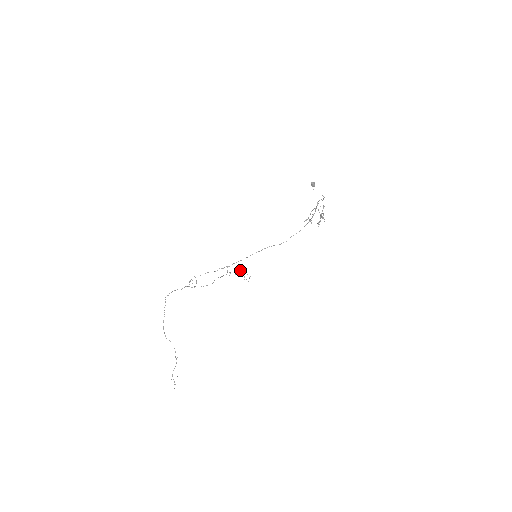
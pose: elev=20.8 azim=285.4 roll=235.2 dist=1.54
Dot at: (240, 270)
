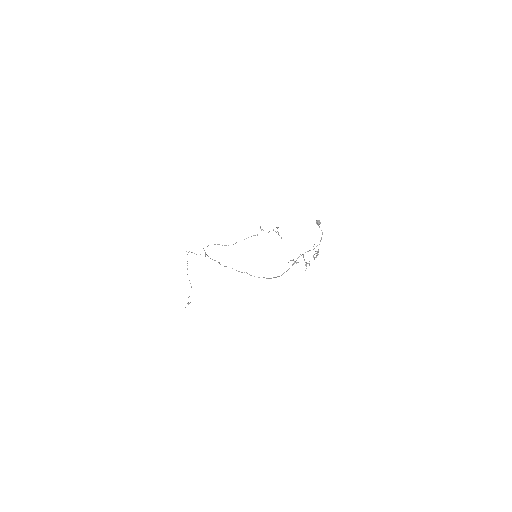
Dot at: occluded
